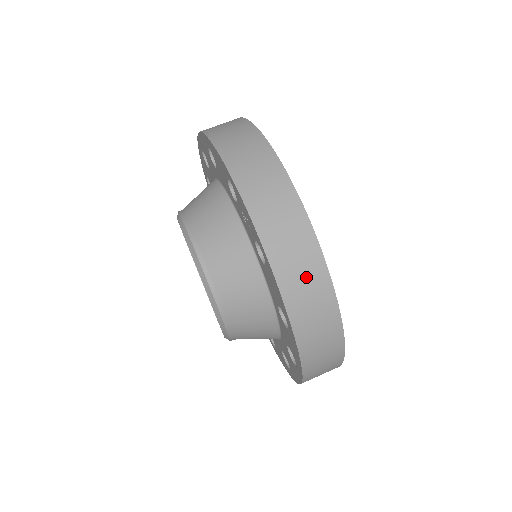
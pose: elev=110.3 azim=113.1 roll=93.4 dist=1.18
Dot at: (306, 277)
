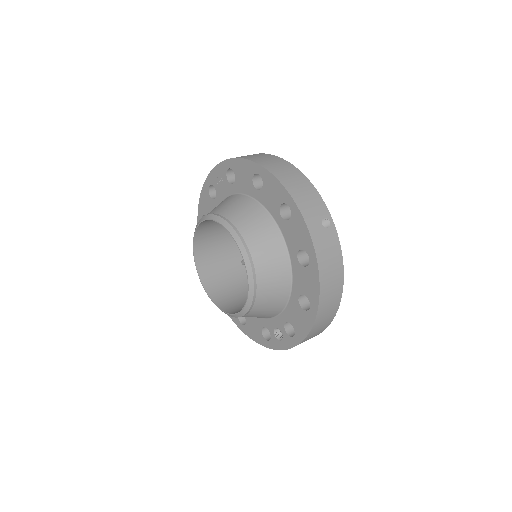
Dot at: occluded
